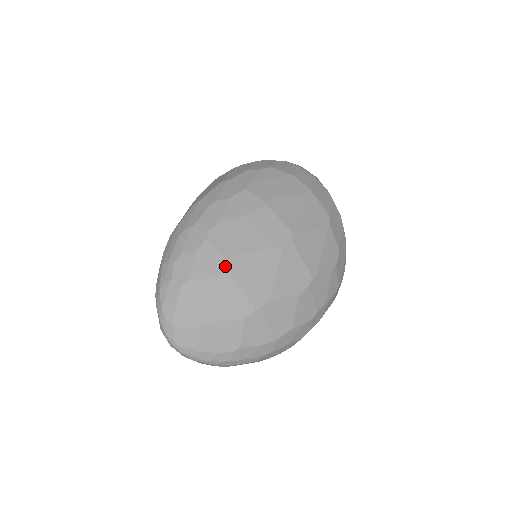
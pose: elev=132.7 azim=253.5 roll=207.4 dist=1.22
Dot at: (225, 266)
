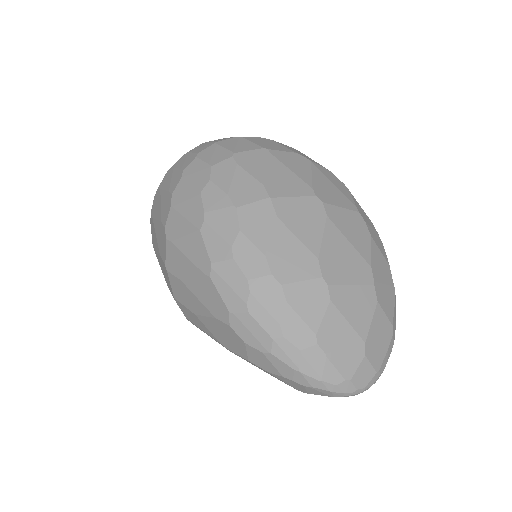
Dot at: (323, 284)
